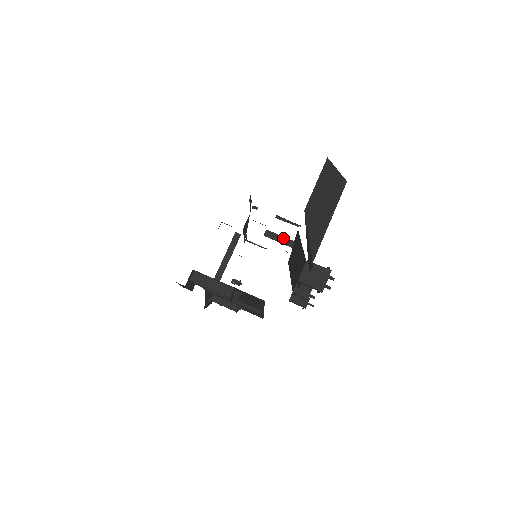
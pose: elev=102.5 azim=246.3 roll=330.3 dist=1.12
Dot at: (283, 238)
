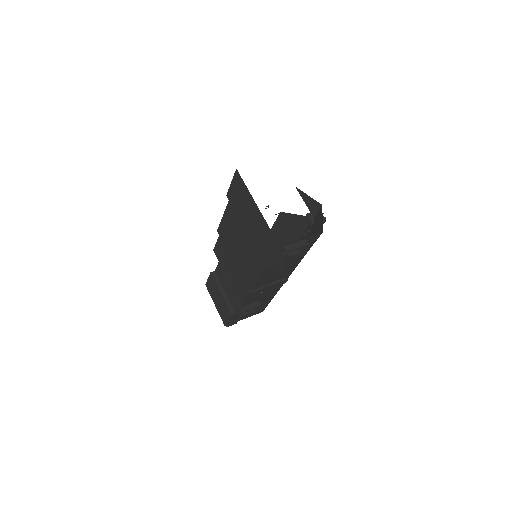
Dot at: occluded
